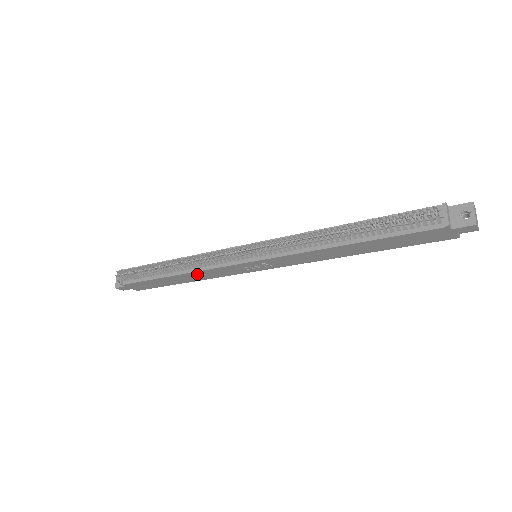
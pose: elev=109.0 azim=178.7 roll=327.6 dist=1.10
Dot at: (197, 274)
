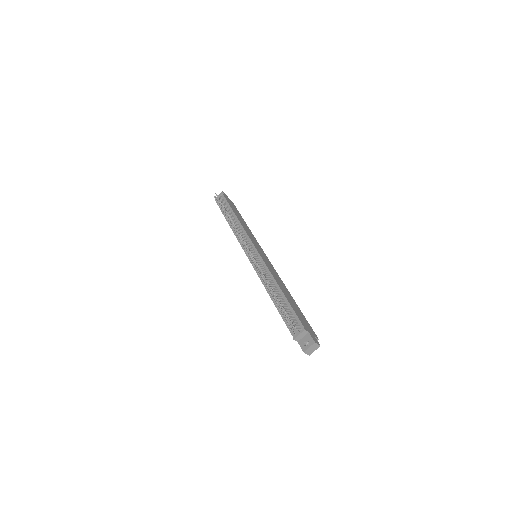
Dot at: occluded
